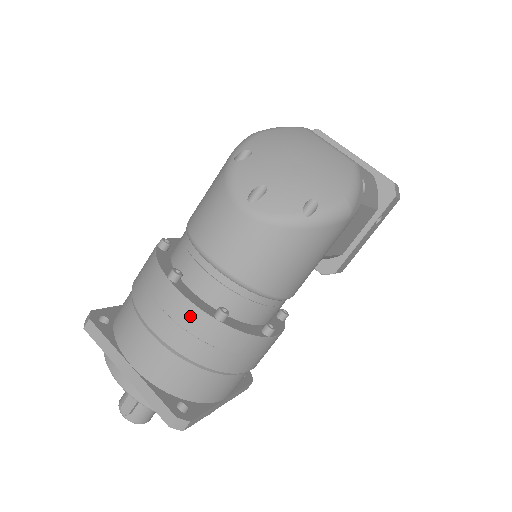
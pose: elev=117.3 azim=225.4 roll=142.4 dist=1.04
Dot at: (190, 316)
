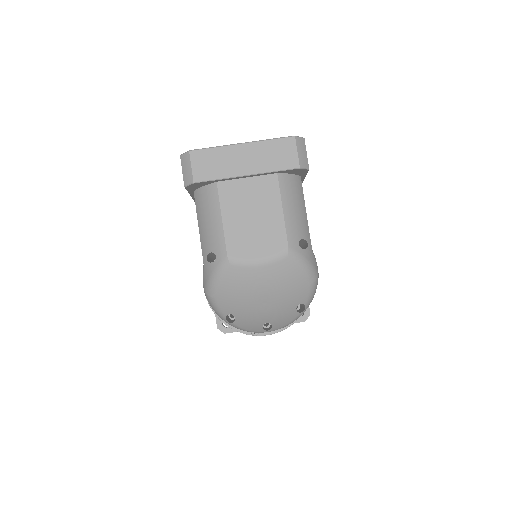
Dot at: occluded
